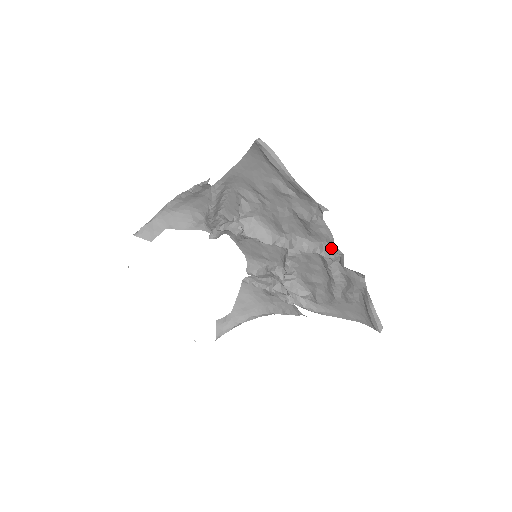
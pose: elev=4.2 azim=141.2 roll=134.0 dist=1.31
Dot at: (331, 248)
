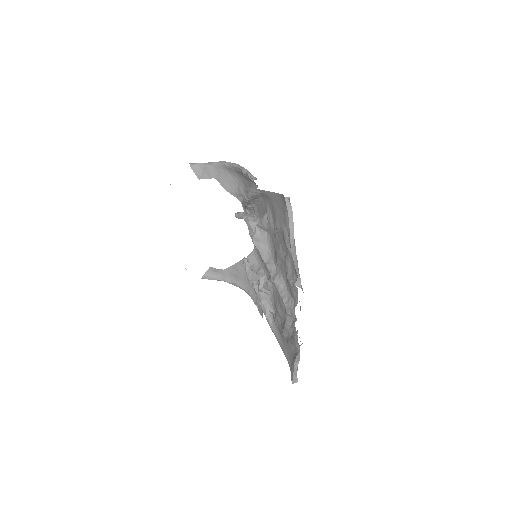
Dot at: (293, 308)
